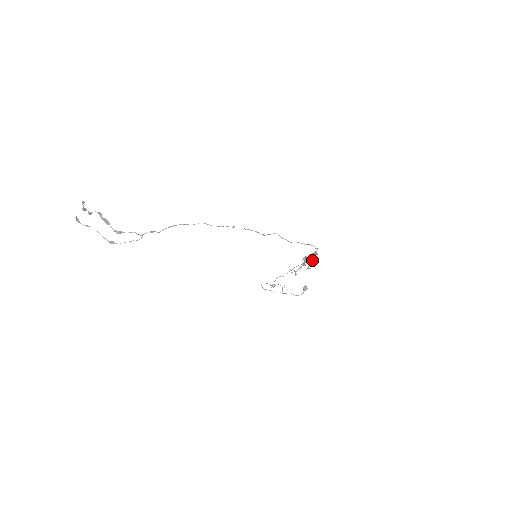
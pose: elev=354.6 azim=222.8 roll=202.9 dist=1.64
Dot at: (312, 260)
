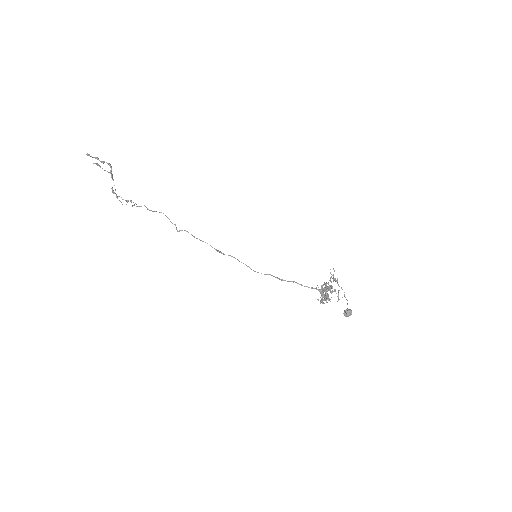
Dot at: occluded
